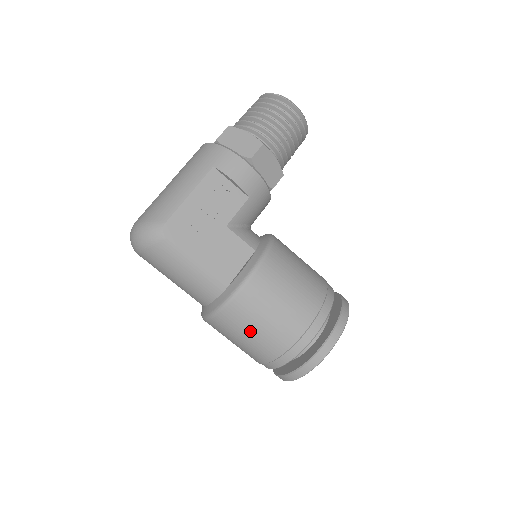
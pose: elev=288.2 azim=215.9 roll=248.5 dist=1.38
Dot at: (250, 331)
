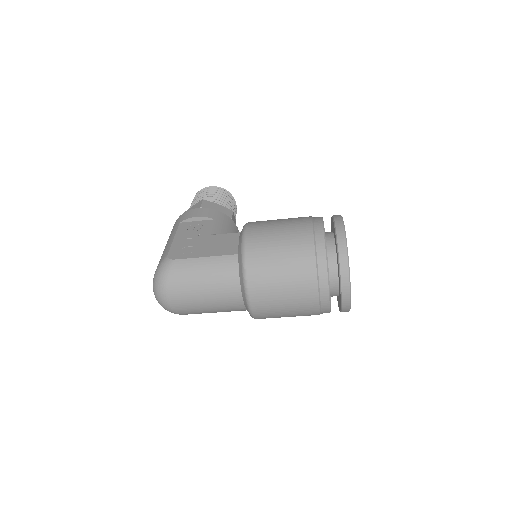
Dot at: (278, 261)
